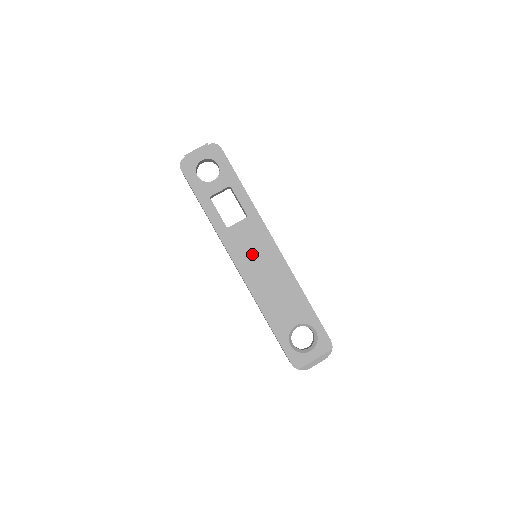
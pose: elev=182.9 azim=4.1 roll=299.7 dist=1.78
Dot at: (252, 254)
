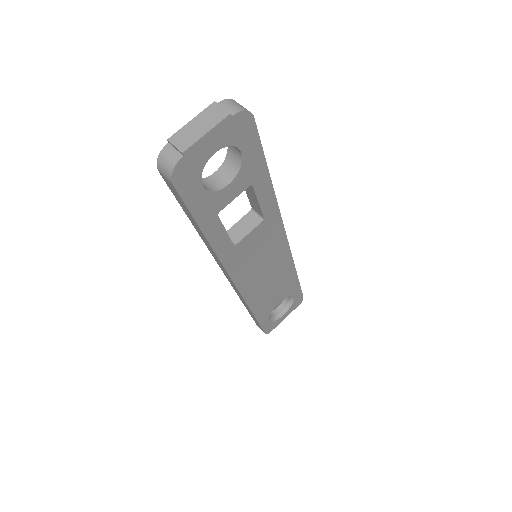
Dot at: (257, 262)
